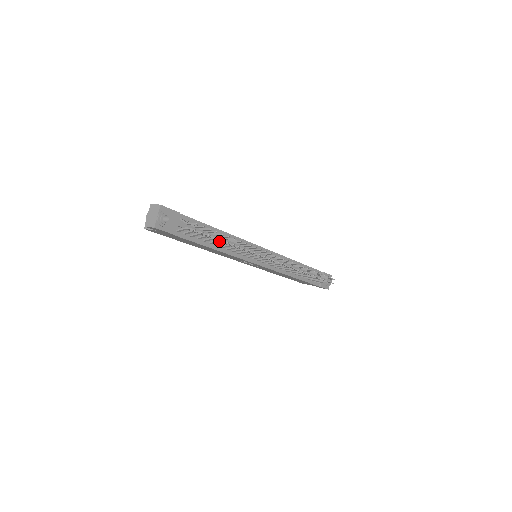
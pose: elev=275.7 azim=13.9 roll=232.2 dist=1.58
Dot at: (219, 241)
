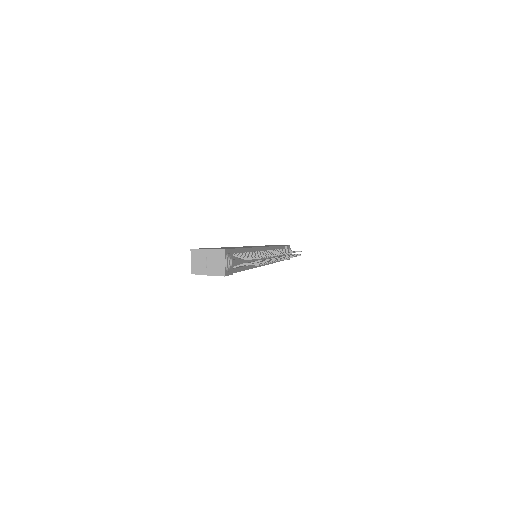
Dot at: occluded
